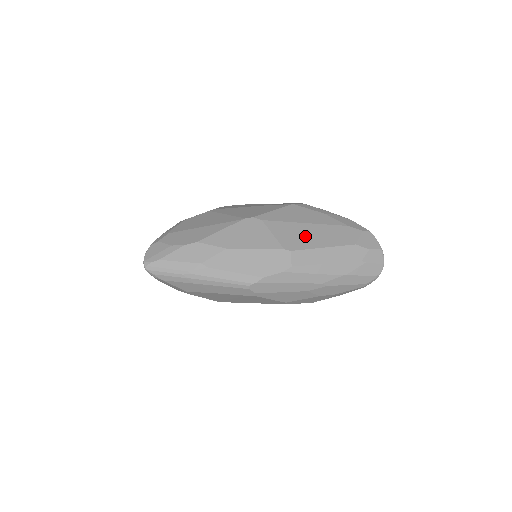
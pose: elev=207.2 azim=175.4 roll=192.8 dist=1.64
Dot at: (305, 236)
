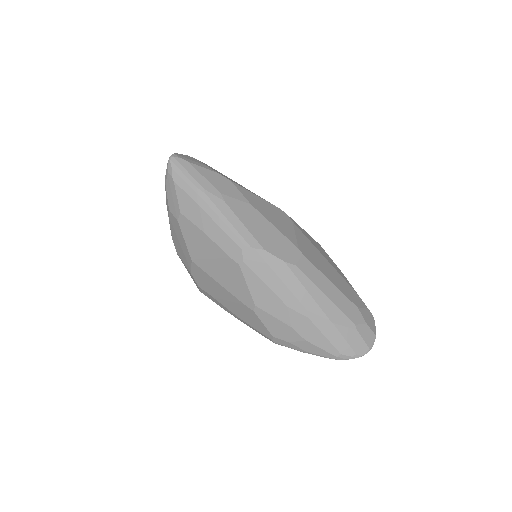
Dot at: (320, 261)
